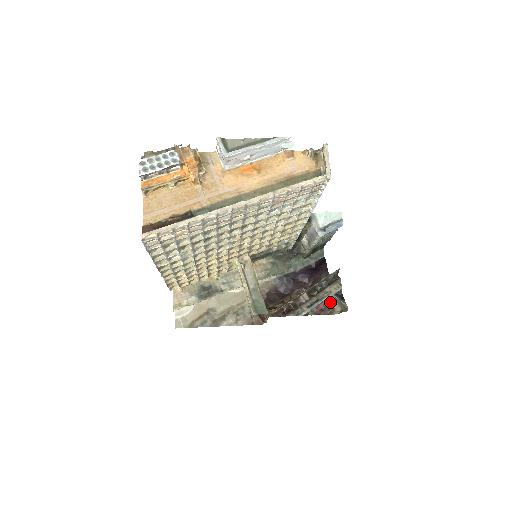
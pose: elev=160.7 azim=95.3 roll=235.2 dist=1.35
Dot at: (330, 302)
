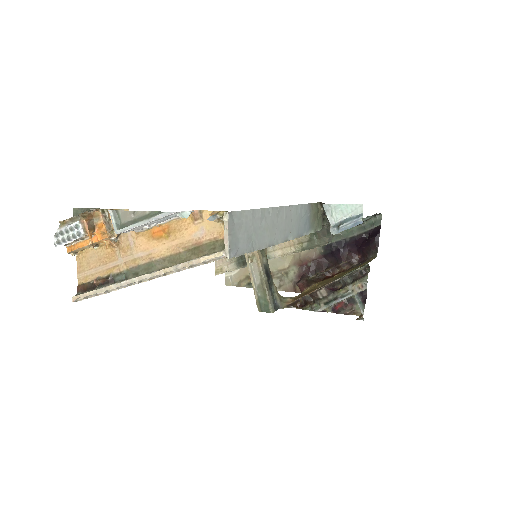
Dot at: (352, 301)
